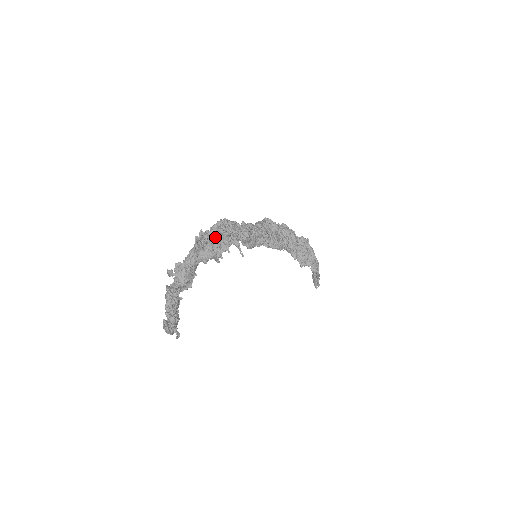
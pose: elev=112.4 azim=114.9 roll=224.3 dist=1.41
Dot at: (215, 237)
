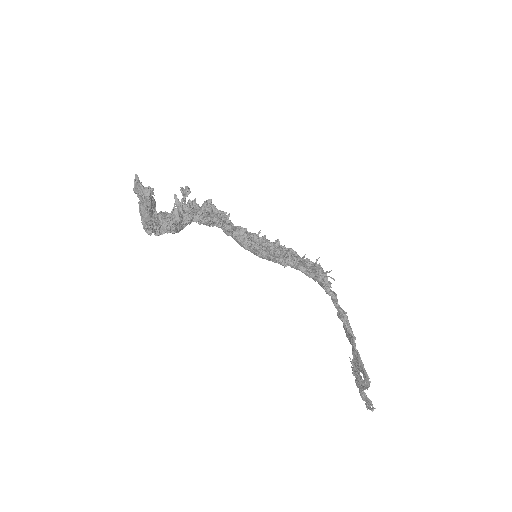
Dot at: occluded
